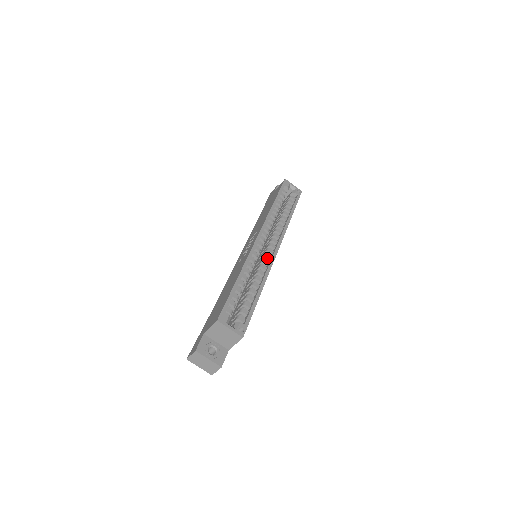
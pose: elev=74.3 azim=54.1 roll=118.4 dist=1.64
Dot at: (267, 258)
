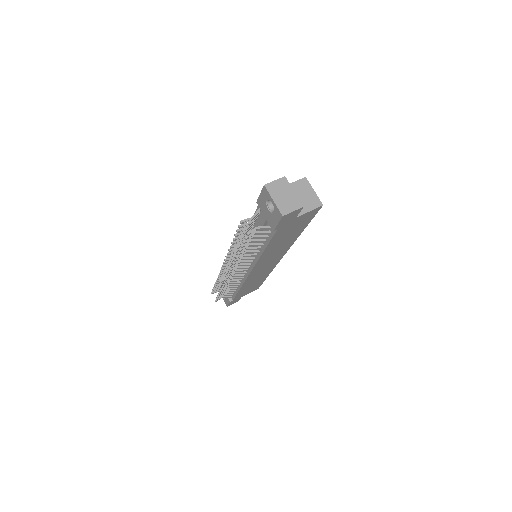
Dot at: occluded
